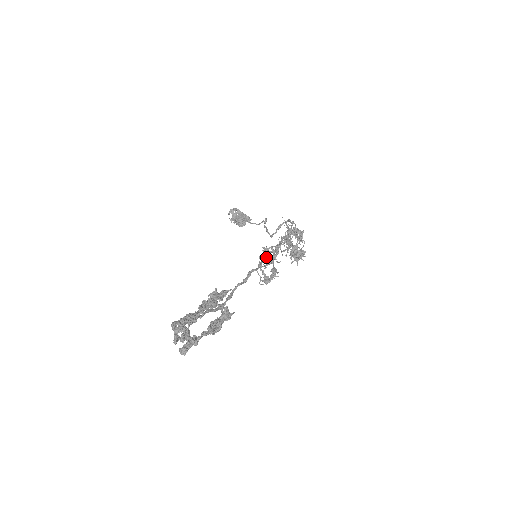
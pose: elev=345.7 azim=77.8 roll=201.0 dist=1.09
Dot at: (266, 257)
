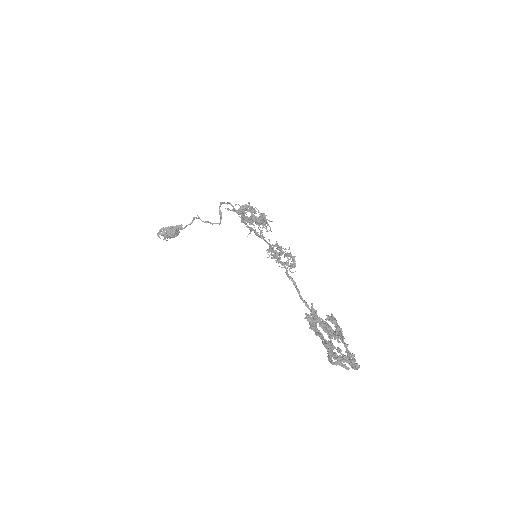
Dot at: occluded
